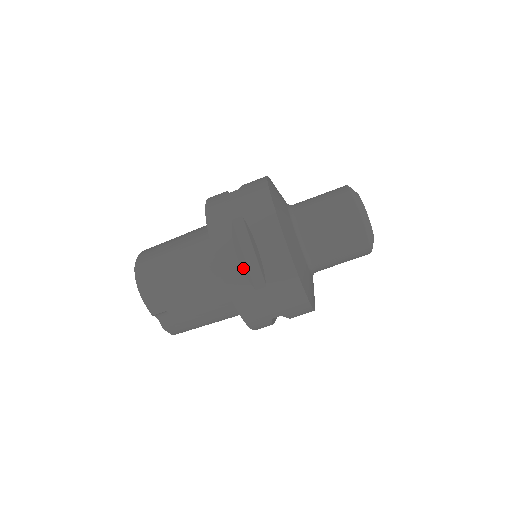
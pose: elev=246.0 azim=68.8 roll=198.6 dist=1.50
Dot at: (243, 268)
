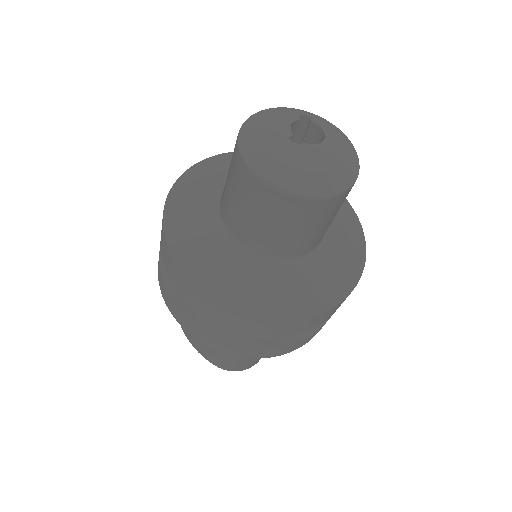
Dot at: (311, 333)
